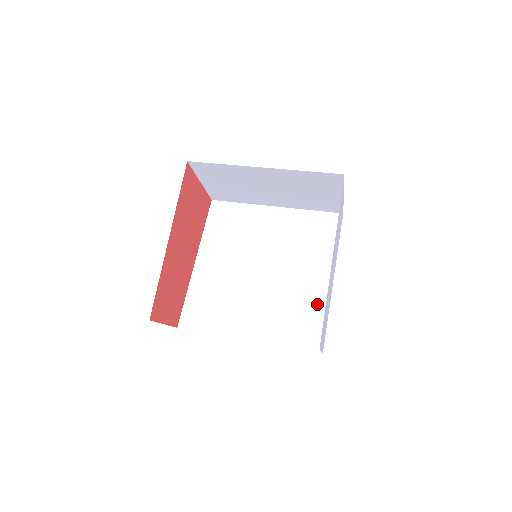
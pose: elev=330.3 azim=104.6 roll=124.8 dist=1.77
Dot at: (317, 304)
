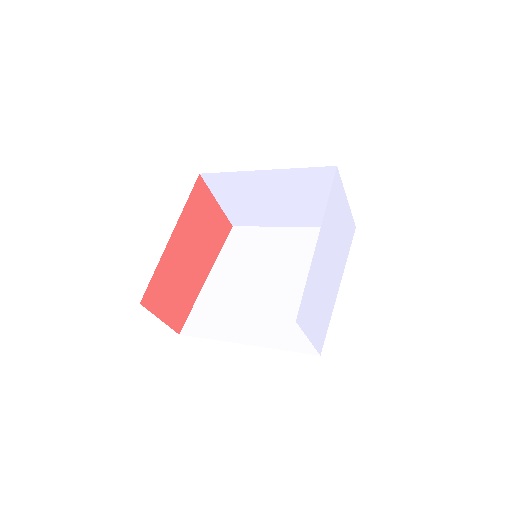
Dot at: occluded
